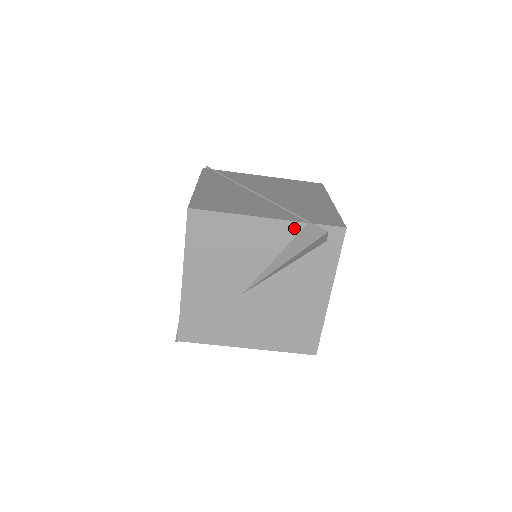
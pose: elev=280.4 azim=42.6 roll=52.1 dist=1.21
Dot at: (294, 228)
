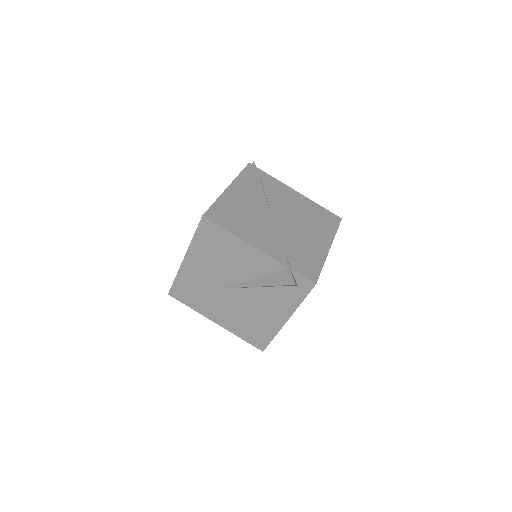
Dot at: (276, 265)
